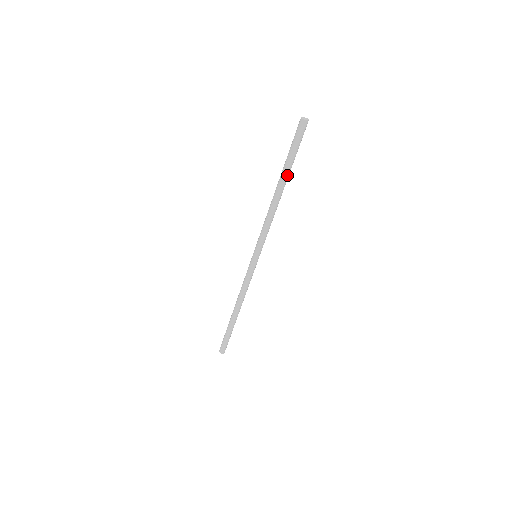
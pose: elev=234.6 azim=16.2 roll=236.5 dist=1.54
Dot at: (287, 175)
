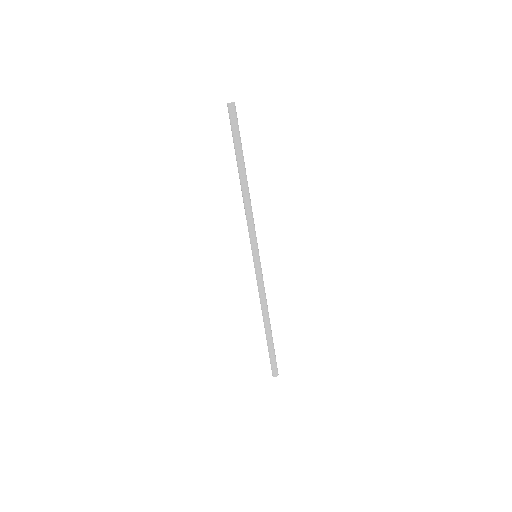
Dot at: (239, 162)
